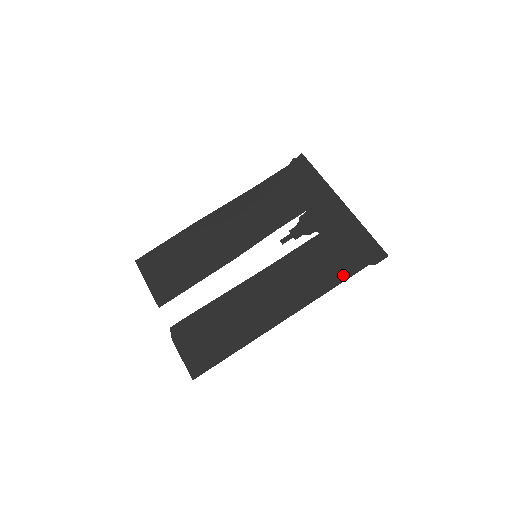
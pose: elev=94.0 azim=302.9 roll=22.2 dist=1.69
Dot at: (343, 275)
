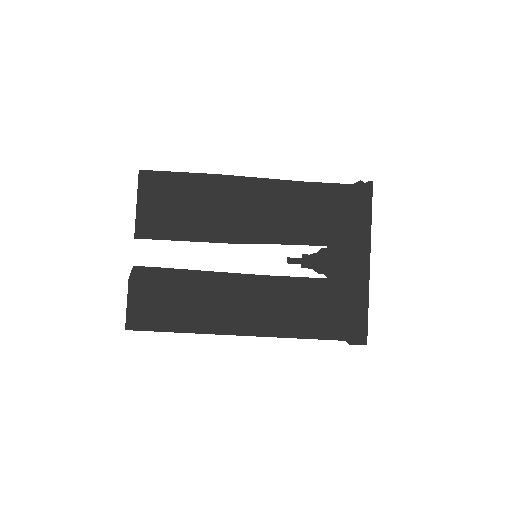
Dot at: (317, 333)
